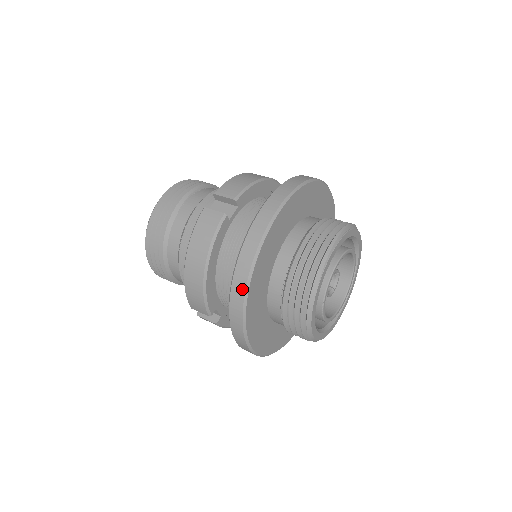
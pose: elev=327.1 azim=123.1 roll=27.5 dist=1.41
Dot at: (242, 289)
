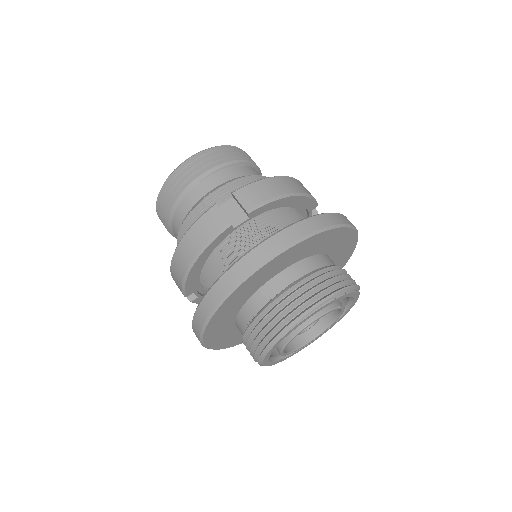
Dot at: (209, 309)
